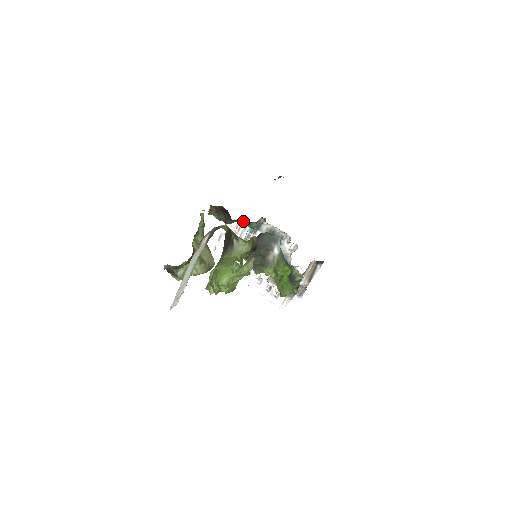
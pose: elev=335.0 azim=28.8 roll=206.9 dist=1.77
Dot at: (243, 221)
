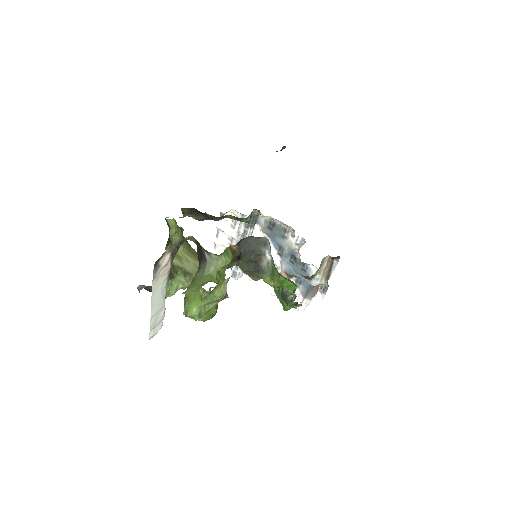
Dot at: (232, 216)
